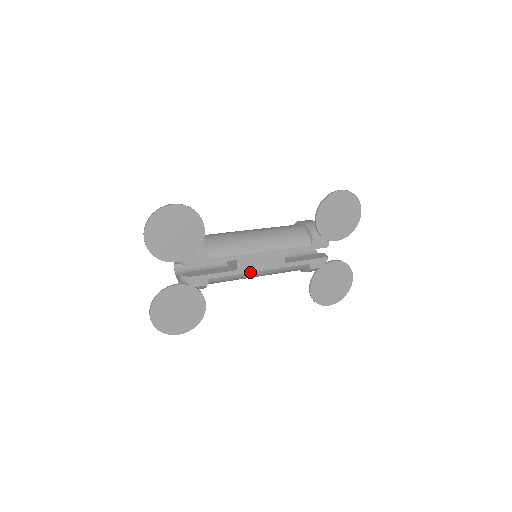
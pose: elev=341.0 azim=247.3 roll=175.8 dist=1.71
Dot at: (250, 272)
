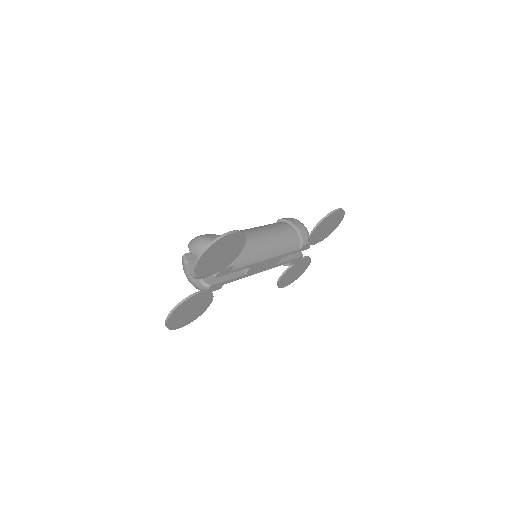
Dot at: (253, 274)
